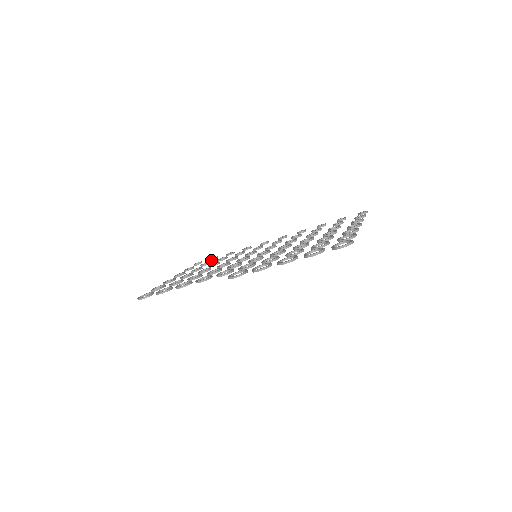
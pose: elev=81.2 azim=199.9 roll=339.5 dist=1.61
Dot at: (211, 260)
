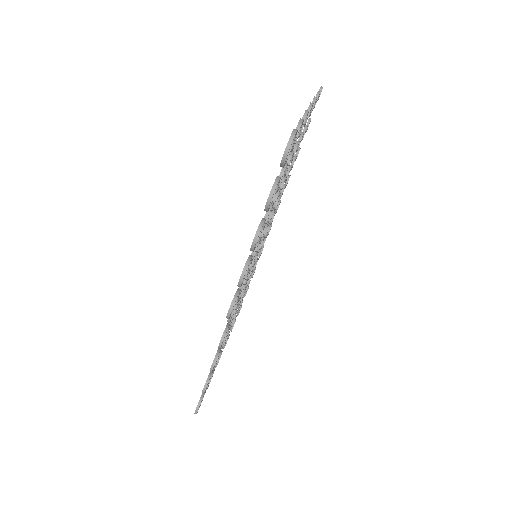
Dot at: (244, 296)
